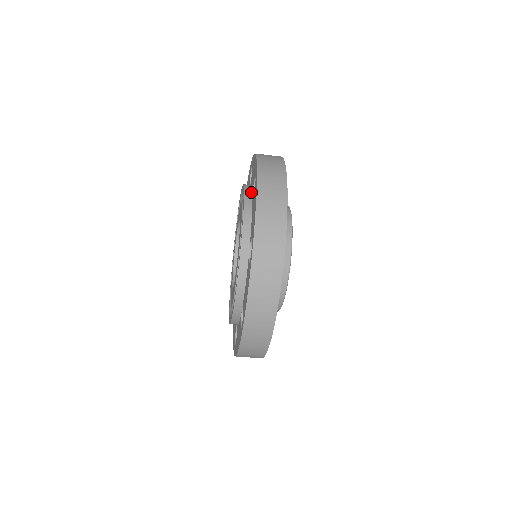
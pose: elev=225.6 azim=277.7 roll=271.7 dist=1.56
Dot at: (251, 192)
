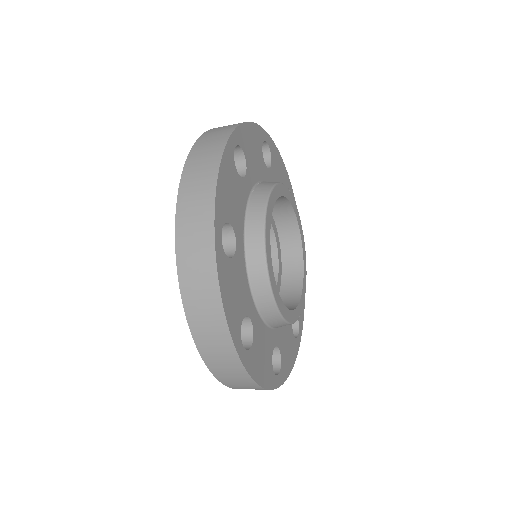
Dot at: occluded
